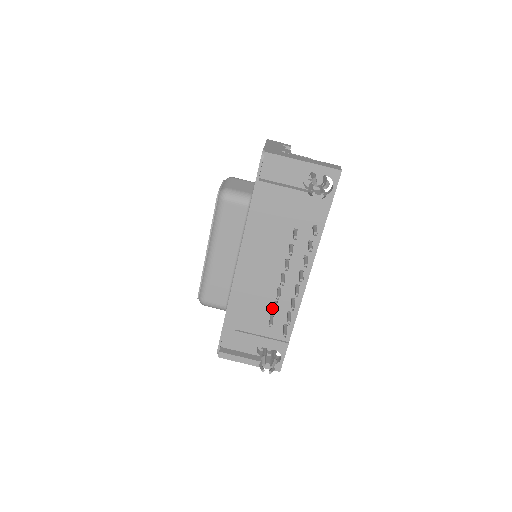
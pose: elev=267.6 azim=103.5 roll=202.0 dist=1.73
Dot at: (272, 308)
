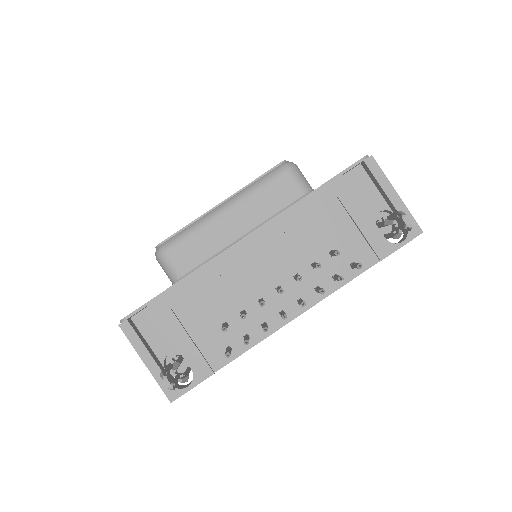
Dot at: (234, 316)
